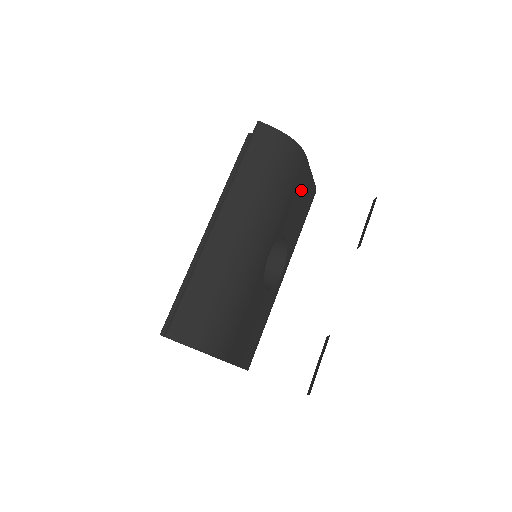
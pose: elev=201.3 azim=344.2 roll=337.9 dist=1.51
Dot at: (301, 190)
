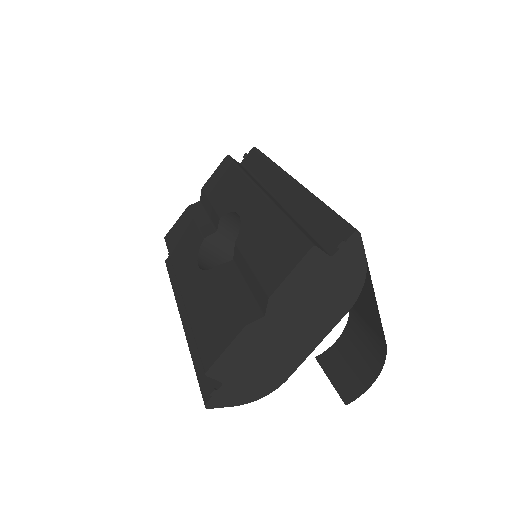
Dot at: occluded
